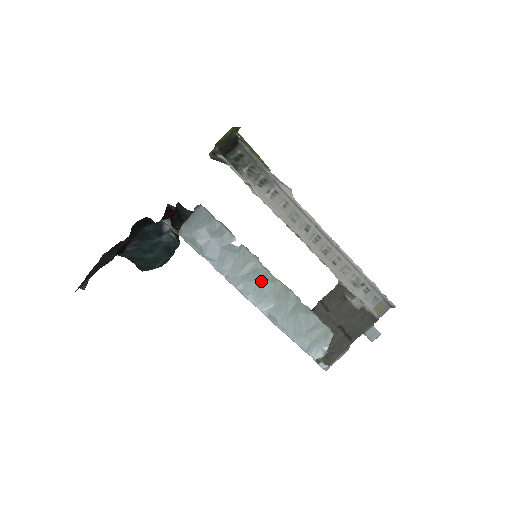
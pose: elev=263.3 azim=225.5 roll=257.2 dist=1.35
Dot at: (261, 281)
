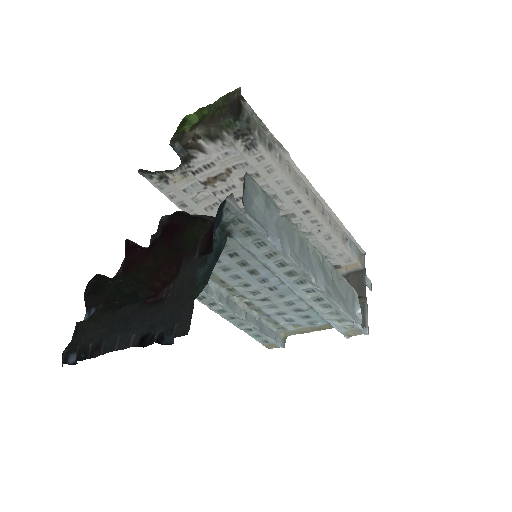
Dot at: (307, 254)
